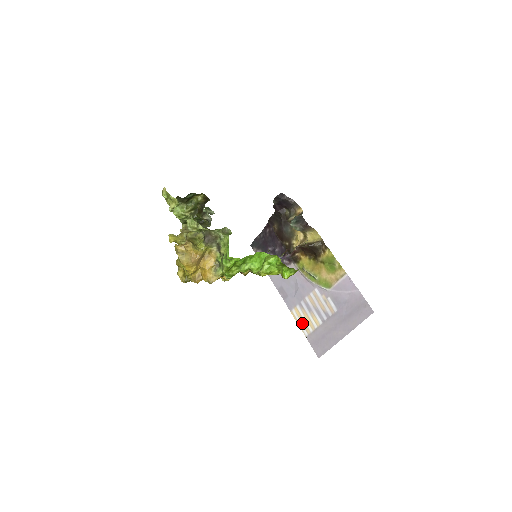
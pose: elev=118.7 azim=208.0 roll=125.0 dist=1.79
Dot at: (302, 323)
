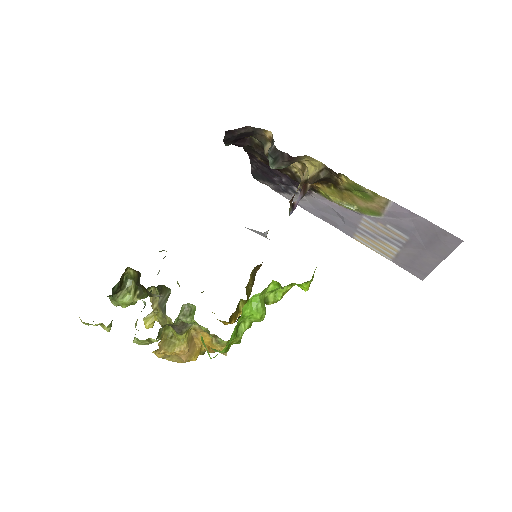
Dot at: (376, 249)
